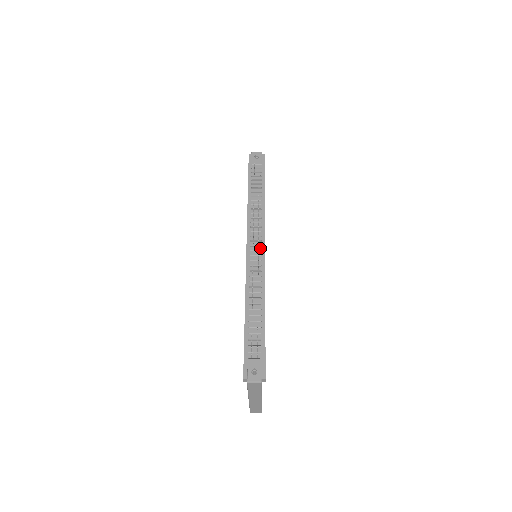
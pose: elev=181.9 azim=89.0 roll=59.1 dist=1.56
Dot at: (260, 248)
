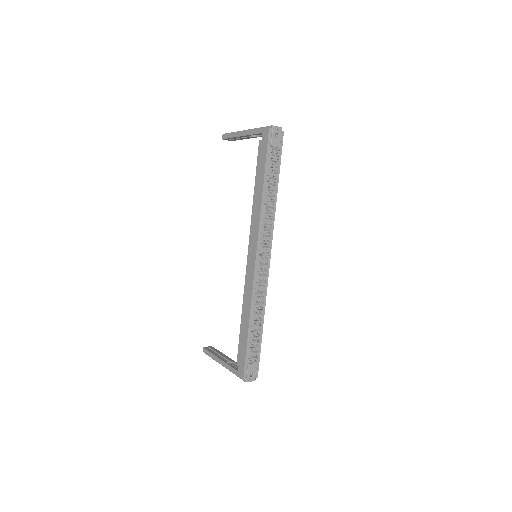
Dot at: (267, 258)
